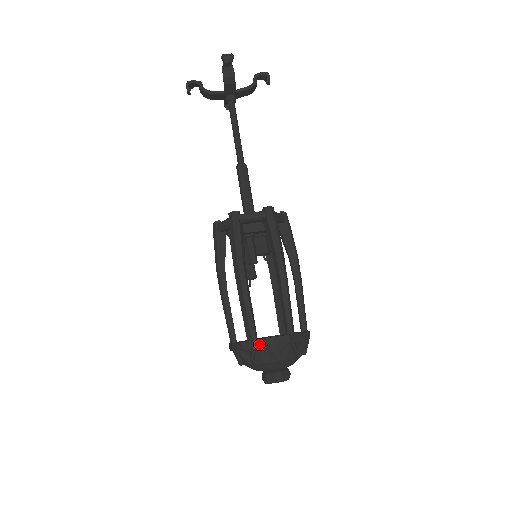
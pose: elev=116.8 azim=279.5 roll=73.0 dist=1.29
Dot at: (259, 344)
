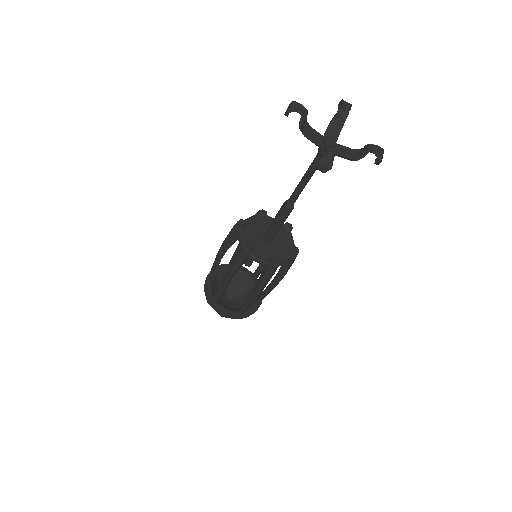
Dot at: (215, 309)
